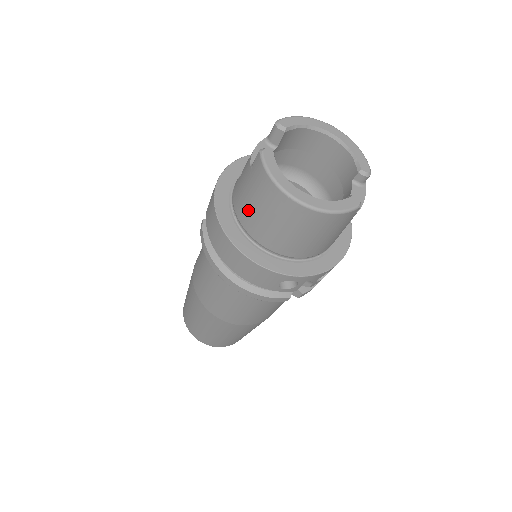
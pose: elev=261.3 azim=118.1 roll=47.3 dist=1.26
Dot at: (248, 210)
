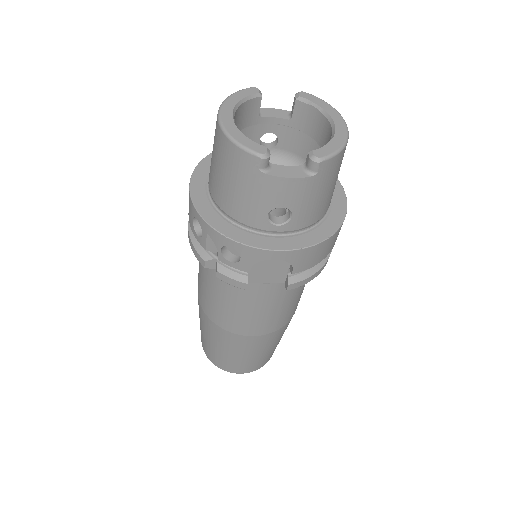
Dot at: occluded
